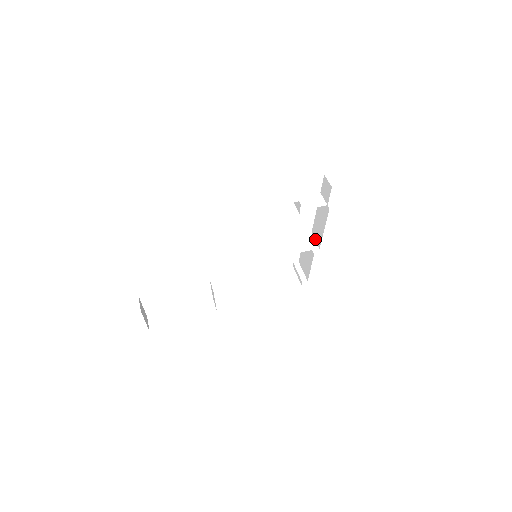
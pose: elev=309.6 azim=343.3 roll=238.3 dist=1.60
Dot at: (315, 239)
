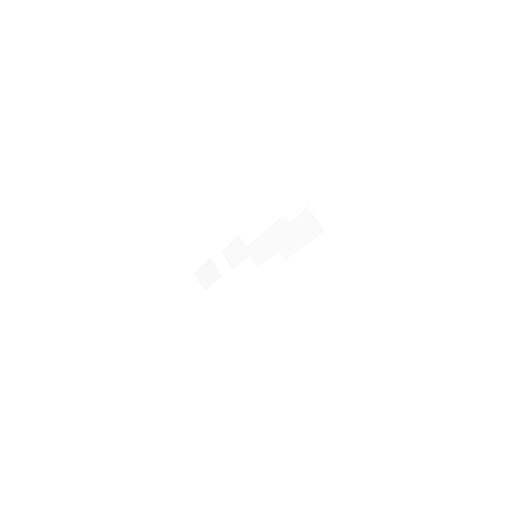
Dot at: (288, 226)
